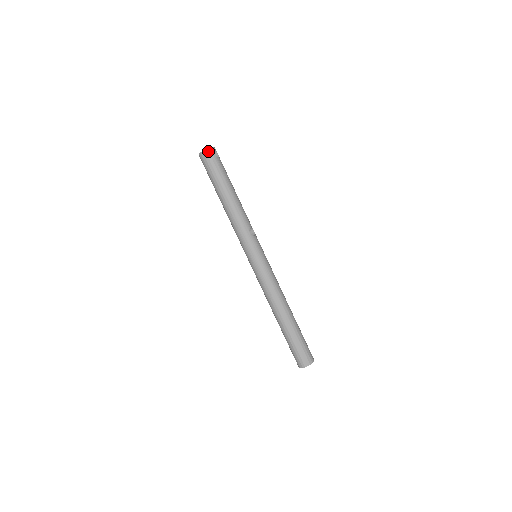
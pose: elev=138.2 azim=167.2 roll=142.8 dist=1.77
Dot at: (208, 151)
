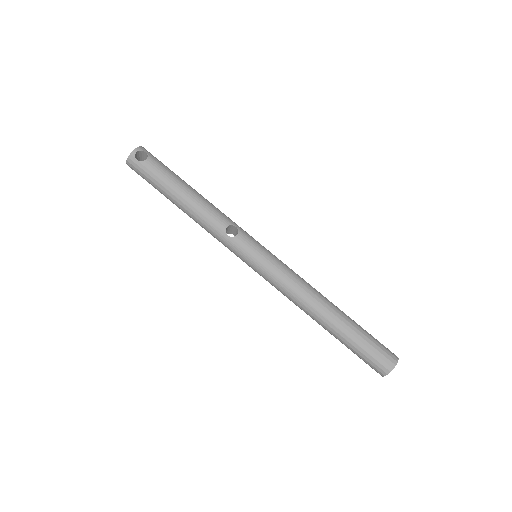
Dot at: (130, 160)
